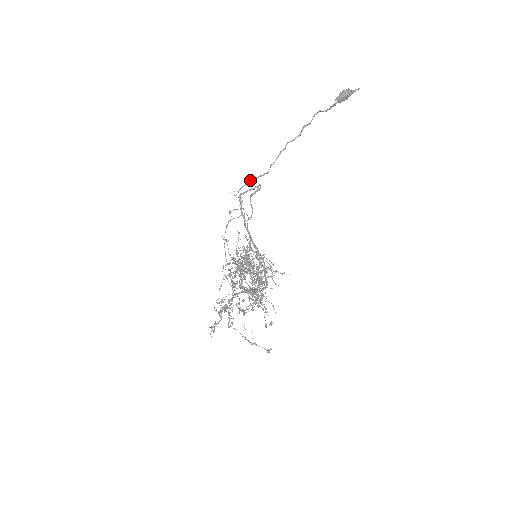
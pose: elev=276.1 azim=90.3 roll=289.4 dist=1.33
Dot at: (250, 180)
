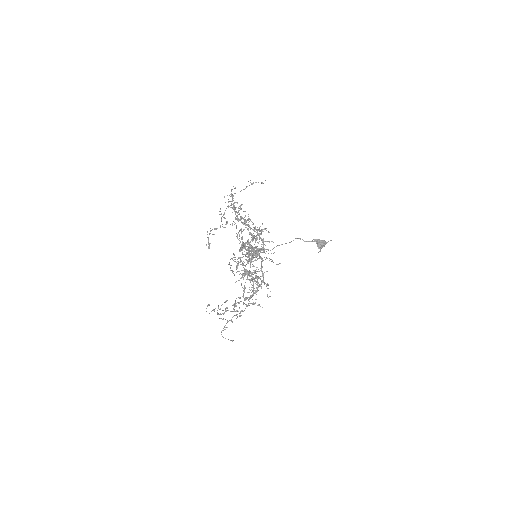
Dot at: occluded
